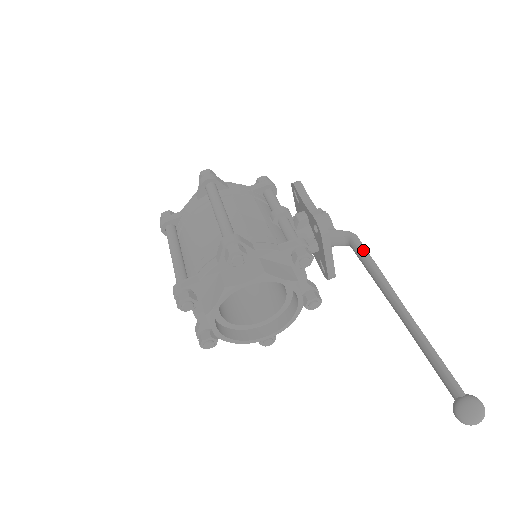
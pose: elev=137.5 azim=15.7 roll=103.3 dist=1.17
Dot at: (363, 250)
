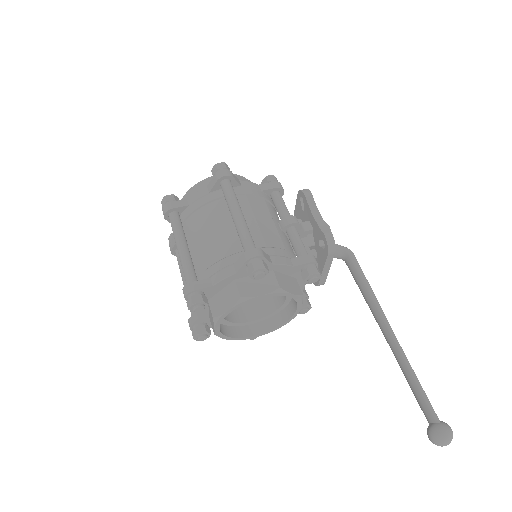
Dot at: (360, 270)
